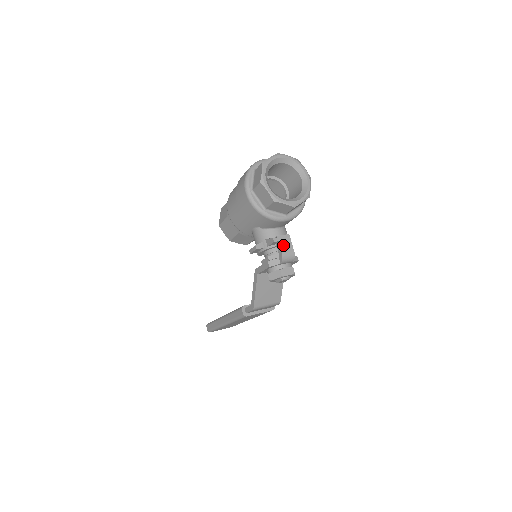
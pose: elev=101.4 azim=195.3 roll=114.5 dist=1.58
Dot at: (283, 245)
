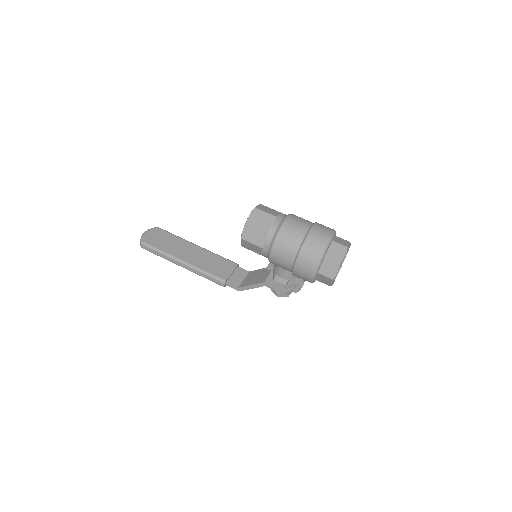
Dot at: occluded
